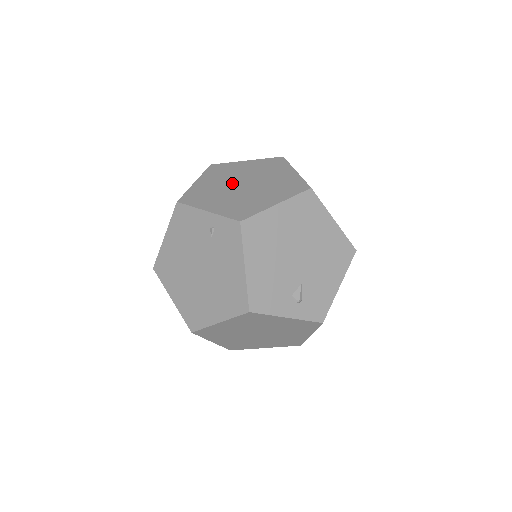
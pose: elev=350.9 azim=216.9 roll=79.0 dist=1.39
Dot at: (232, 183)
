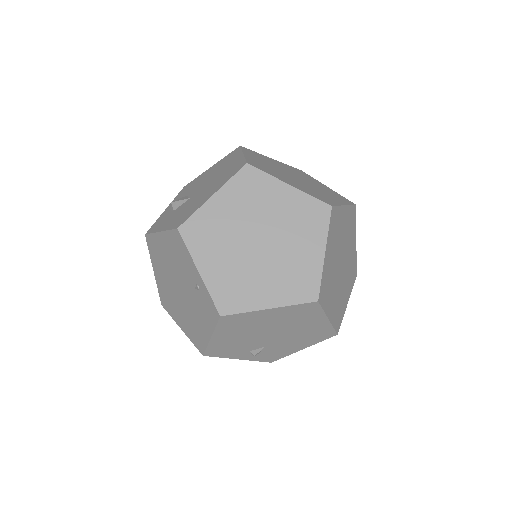
Dot at: (249, 230)
